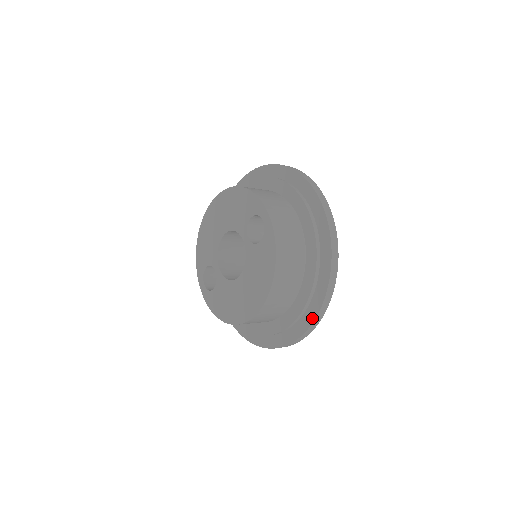
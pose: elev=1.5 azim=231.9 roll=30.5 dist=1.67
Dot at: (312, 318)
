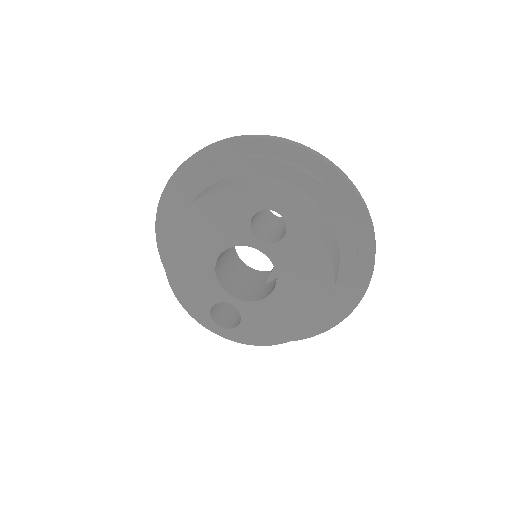
Dot at: (370, 269)
